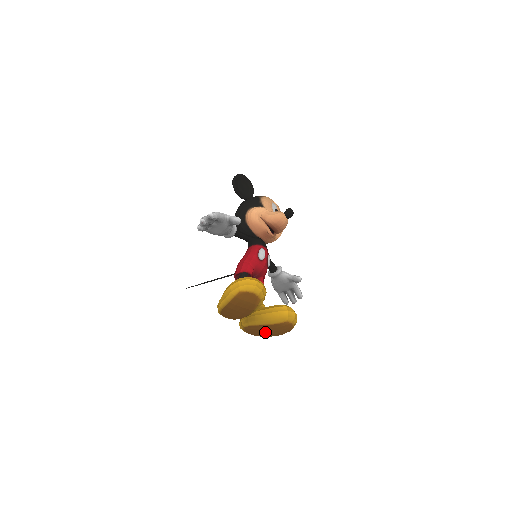
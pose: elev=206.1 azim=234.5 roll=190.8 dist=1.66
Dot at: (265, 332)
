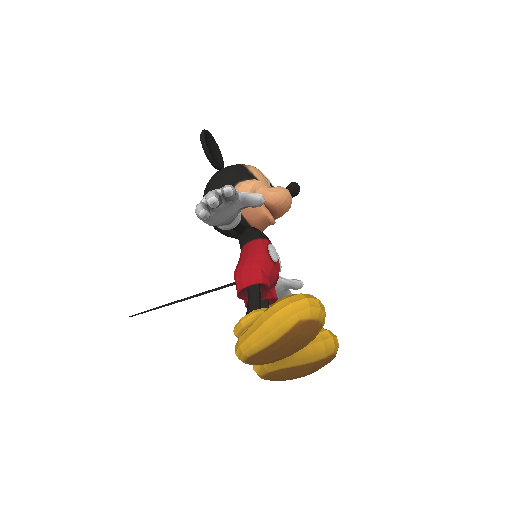
Dot at: (297, 374)
